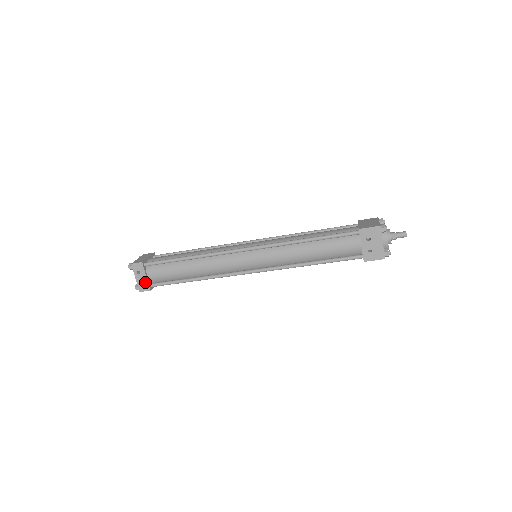
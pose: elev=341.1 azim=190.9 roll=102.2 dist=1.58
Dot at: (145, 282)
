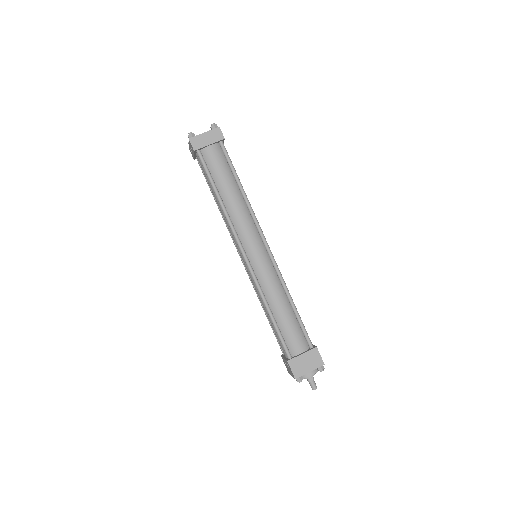
Dot at: (193, 154)
